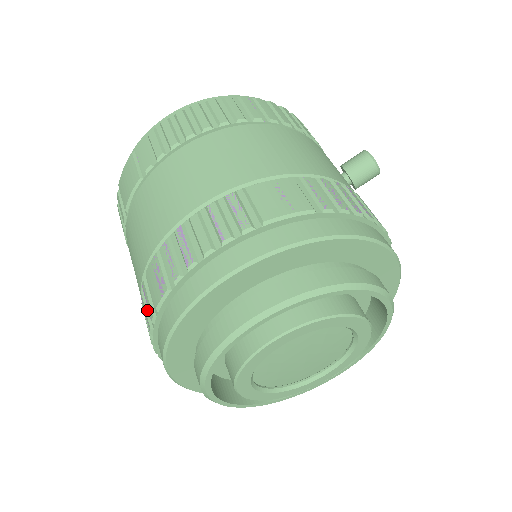
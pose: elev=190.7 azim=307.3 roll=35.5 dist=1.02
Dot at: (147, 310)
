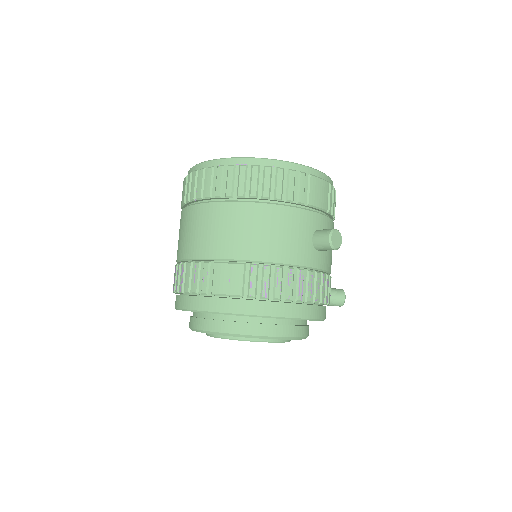
Dot at: occluded
